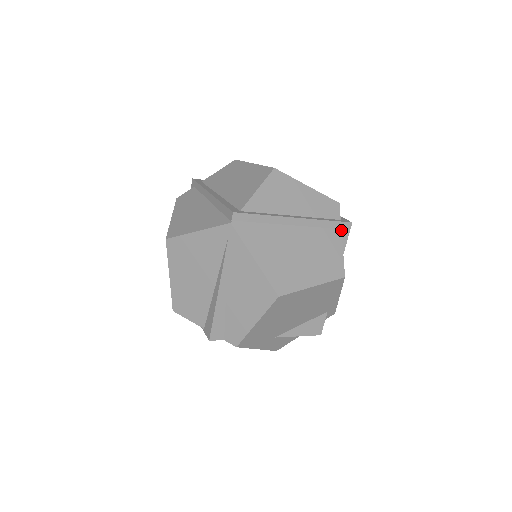
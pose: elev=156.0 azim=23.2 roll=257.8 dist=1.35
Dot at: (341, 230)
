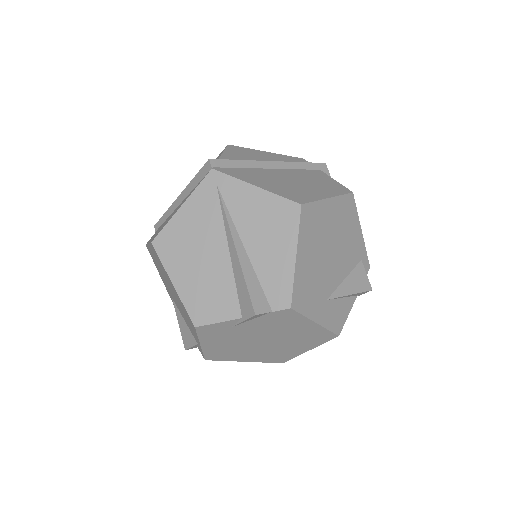
Dot at: (320, 170)
